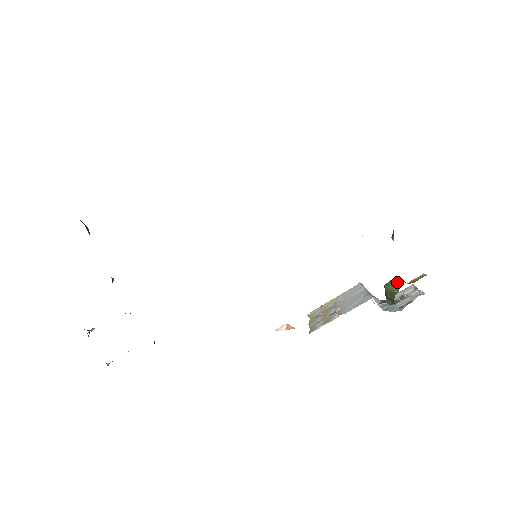
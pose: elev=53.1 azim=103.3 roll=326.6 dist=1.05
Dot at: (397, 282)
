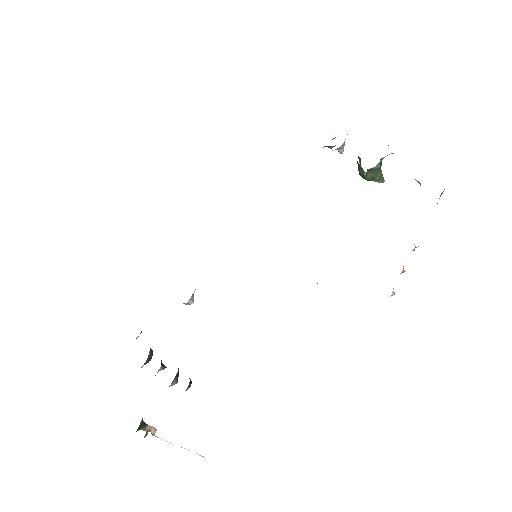
Dot at: (360, 160)
